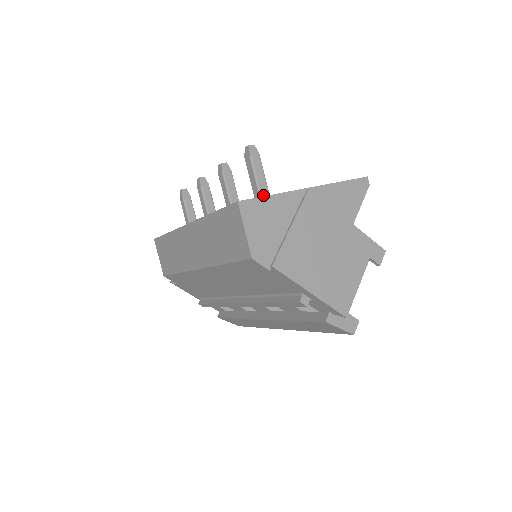
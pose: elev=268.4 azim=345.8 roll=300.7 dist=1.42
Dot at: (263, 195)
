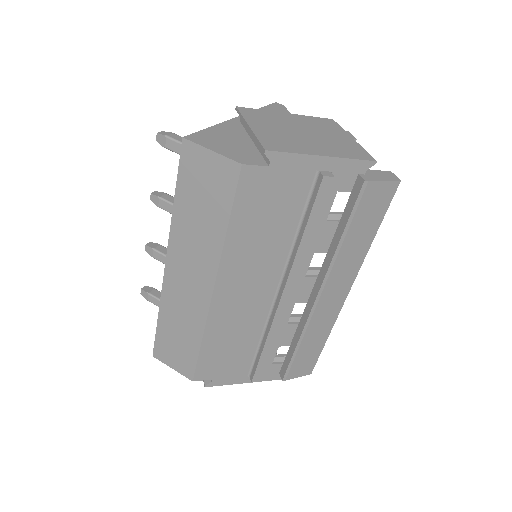
Dot at: occluded
